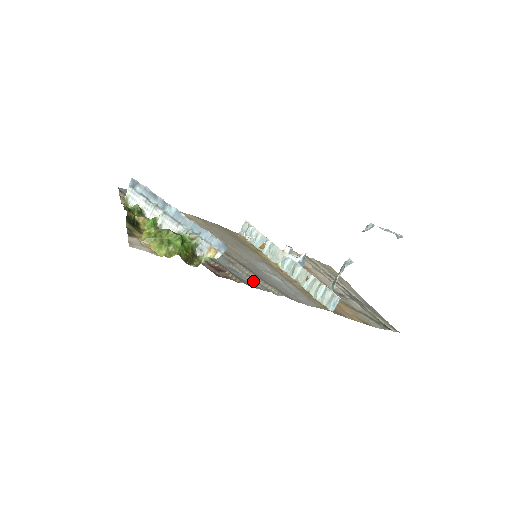
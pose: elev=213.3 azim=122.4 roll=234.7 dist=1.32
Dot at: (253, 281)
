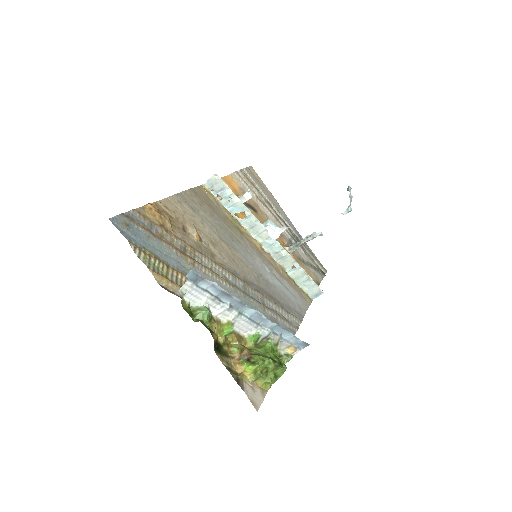
Dot at: (286, 323)
